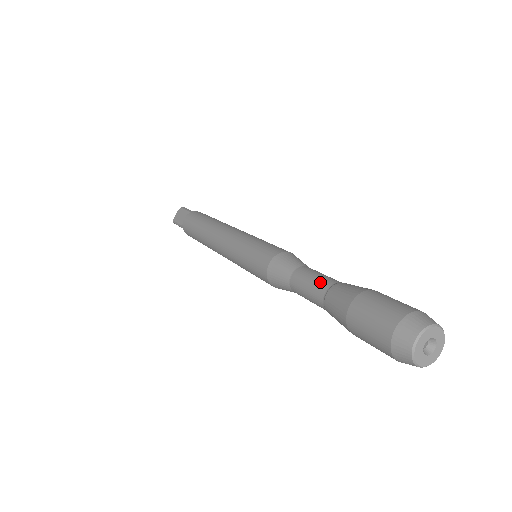
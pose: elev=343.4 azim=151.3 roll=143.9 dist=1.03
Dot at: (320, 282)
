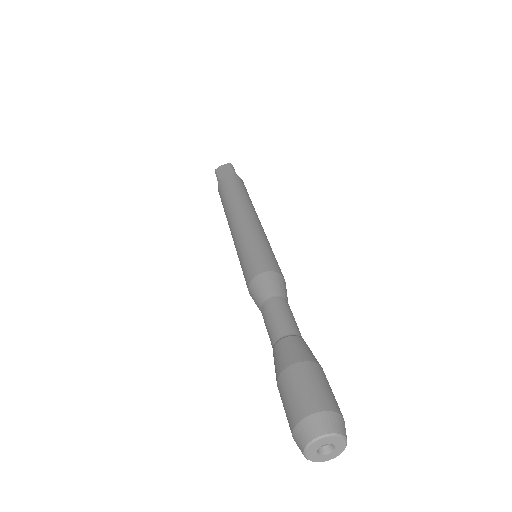
Dot at: occluded
